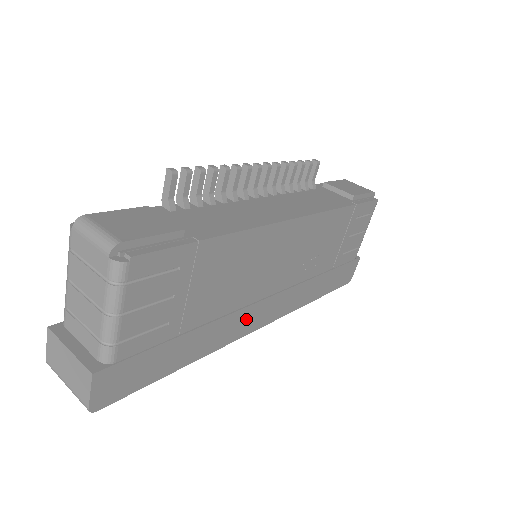
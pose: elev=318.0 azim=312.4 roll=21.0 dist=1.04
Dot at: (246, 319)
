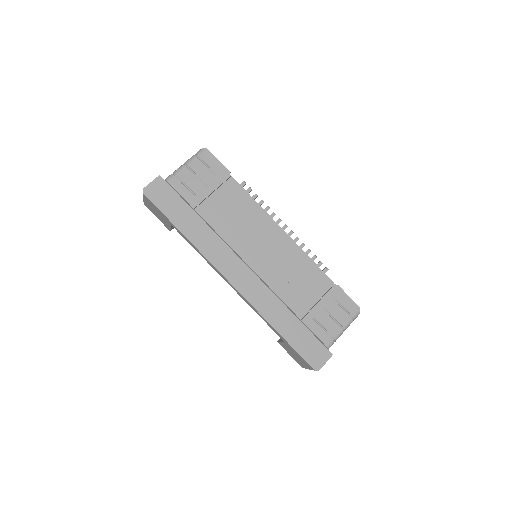
Dot at: (225, 258)
